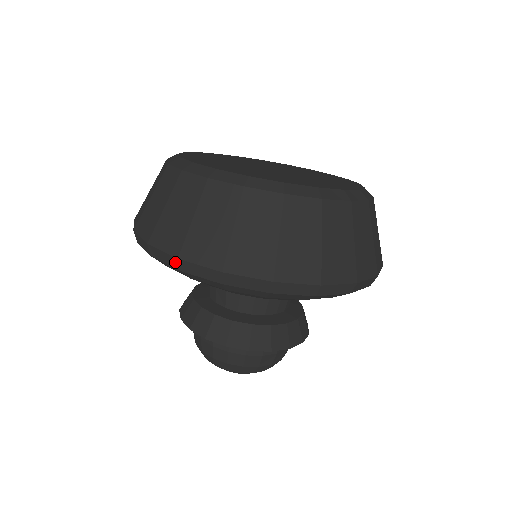
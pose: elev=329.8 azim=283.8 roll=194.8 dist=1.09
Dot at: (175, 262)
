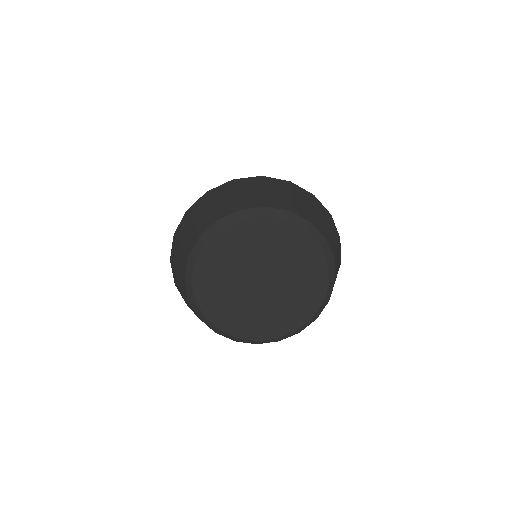
Dot at: occluded
